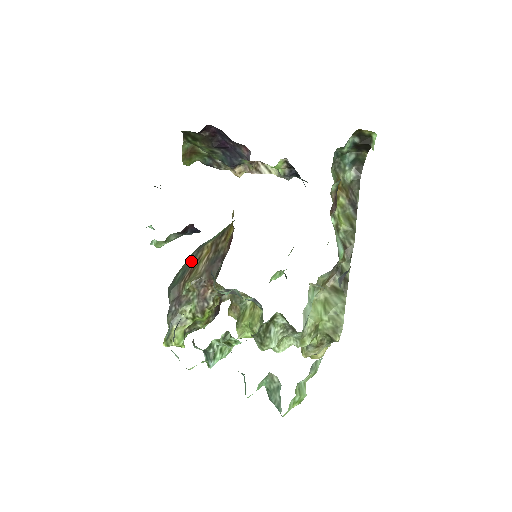
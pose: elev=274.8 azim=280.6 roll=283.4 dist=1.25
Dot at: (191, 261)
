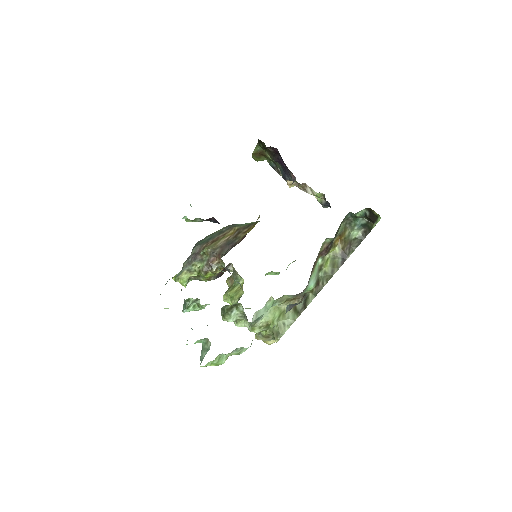
Dot at: (220, 233)
